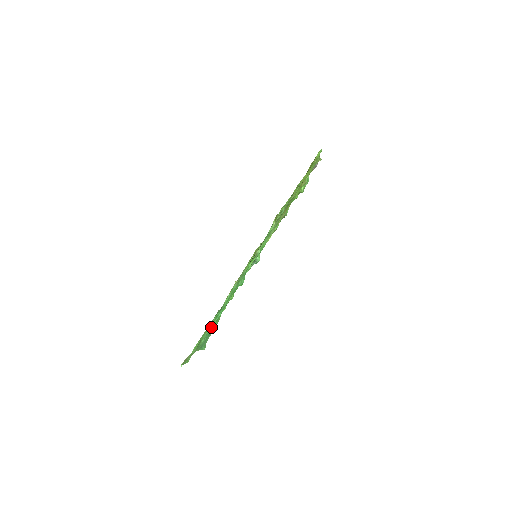
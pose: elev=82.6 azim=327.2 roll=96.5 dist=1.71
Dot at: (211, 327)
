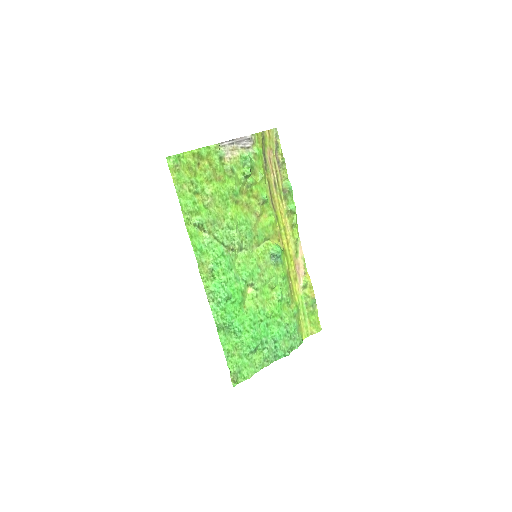
Dot at: (243, 342)
